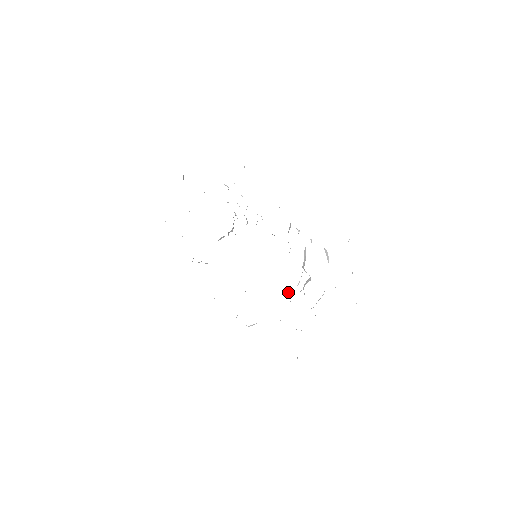
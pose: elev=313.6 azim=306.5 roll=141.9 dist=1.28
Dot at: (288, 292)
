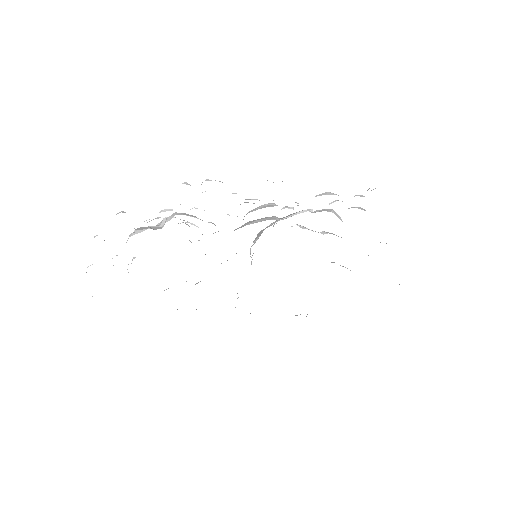
Dot at: occluded
